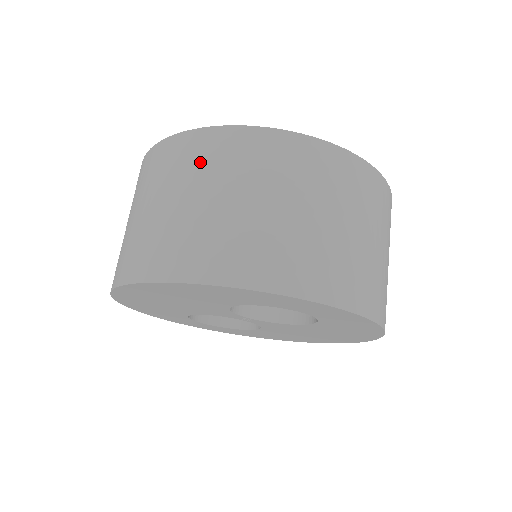
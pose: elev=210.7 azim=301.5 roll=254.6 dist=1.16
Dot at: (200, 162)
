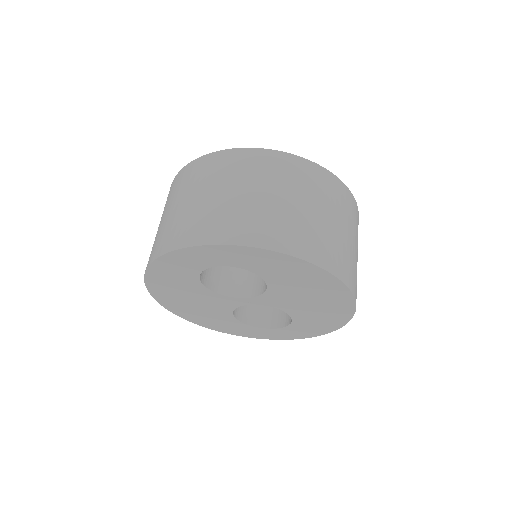
Dot at: occluded
